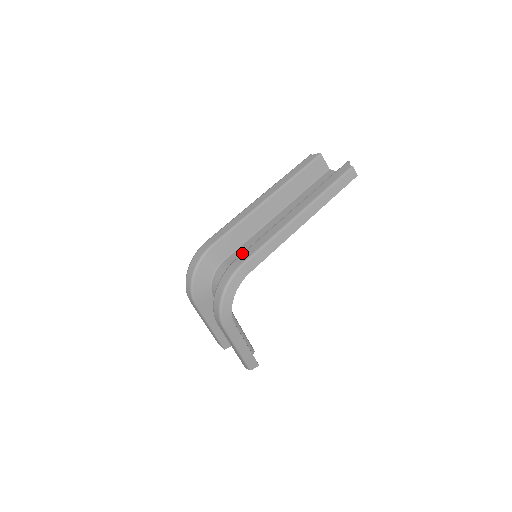
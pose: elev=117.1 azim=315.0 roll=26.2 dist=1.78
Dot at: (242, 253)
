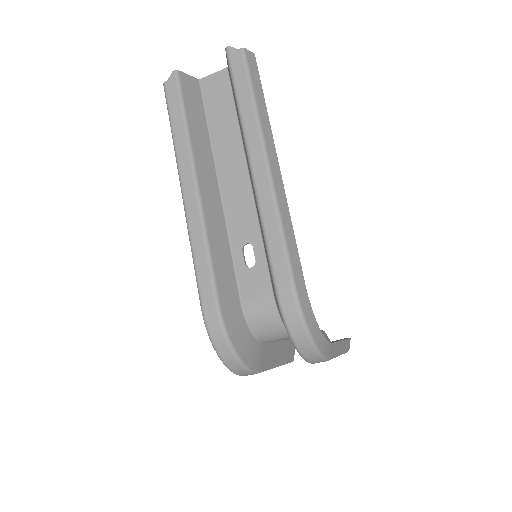
Dot at: (272, 275)
